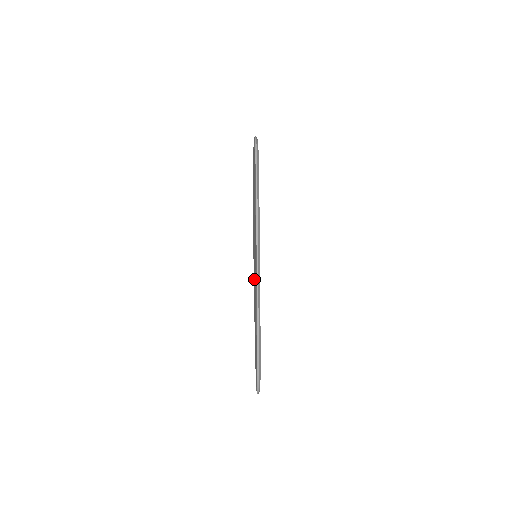
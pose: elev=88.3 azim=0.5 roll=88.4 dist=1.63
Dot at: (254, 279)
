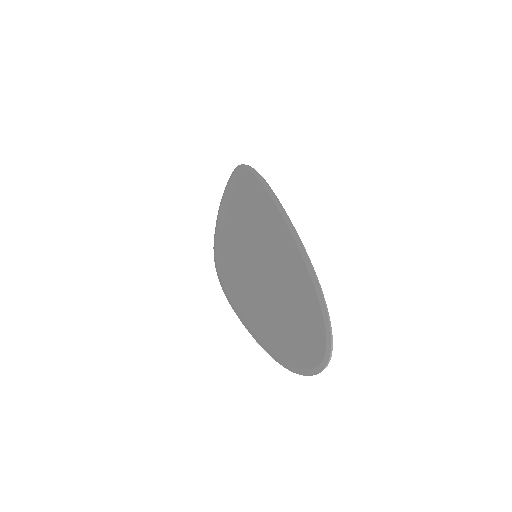
Dot at: (255, 286)
